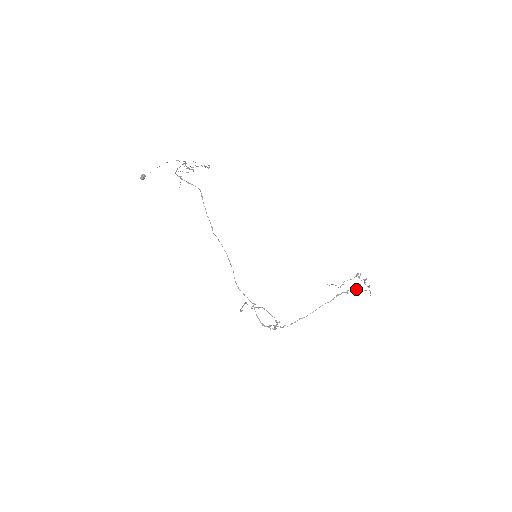
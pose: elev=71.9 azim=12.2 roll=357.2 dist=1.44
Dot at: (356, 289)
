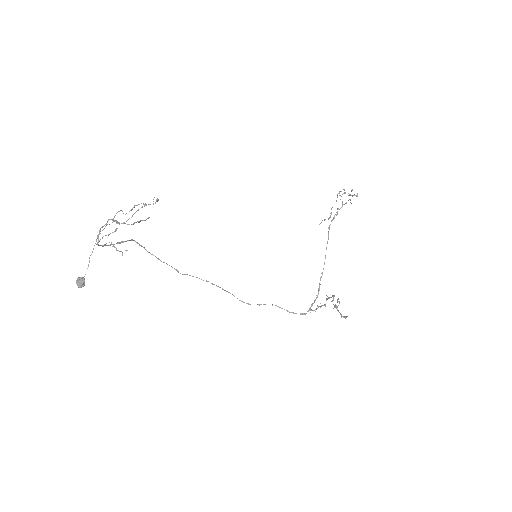
Dot at: occluded
